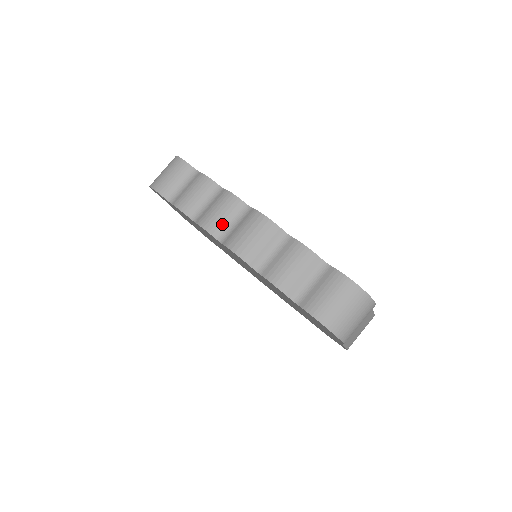
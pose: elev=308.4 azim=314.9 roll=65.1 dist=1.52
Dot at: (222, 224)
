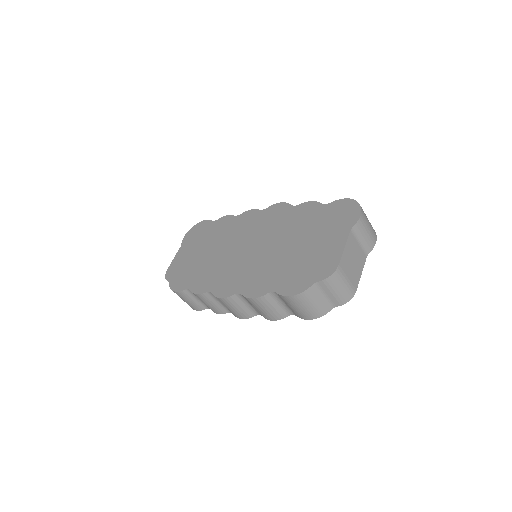
Dot at: occluded
